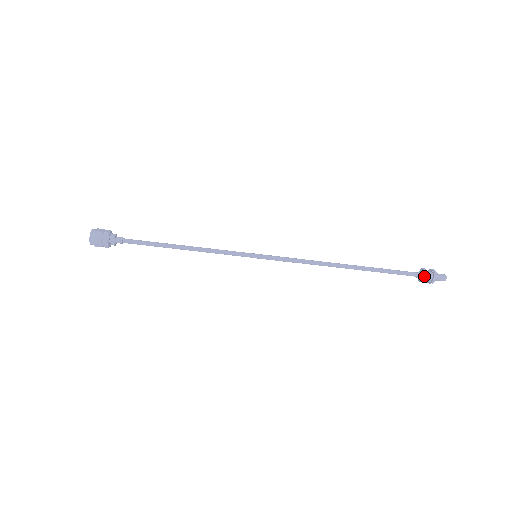
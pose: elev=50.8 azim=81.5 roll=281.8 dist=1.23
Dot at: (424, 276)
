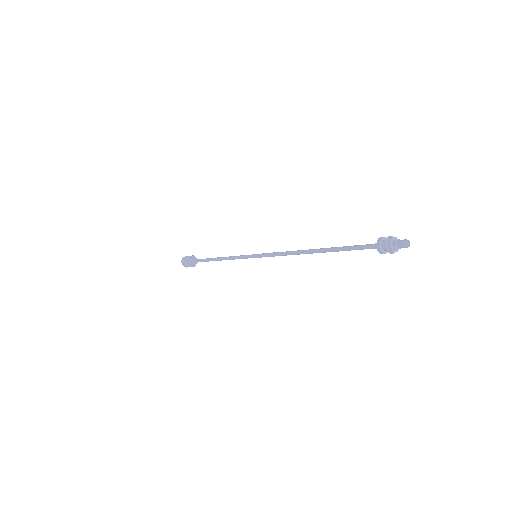
Dot at: (383, 253)
